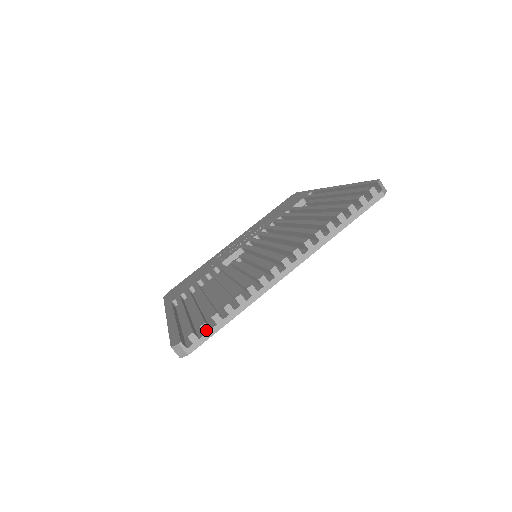
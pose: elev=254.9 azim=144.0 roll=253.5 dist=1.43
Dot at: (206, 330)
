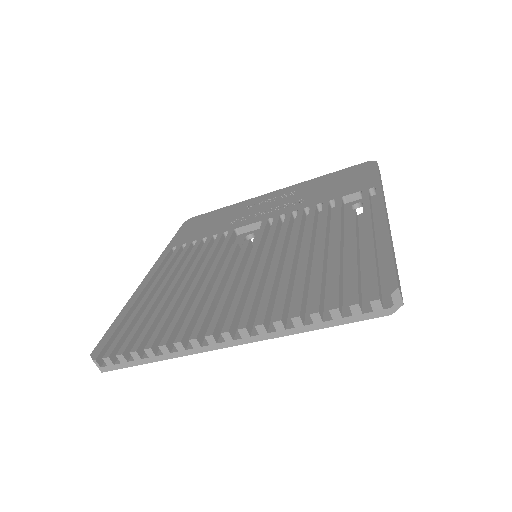
Dot at: (122, 360)
